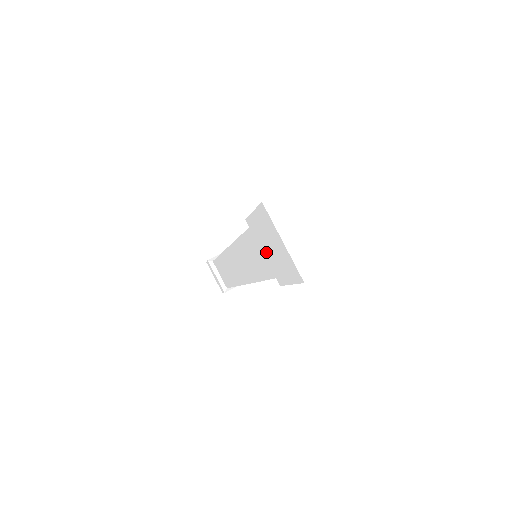
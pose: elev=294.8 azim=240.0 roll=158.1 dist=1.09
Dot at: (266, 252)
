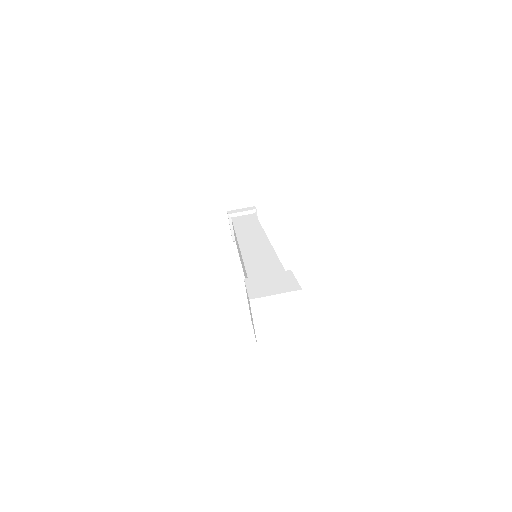
Dot at: occluded
